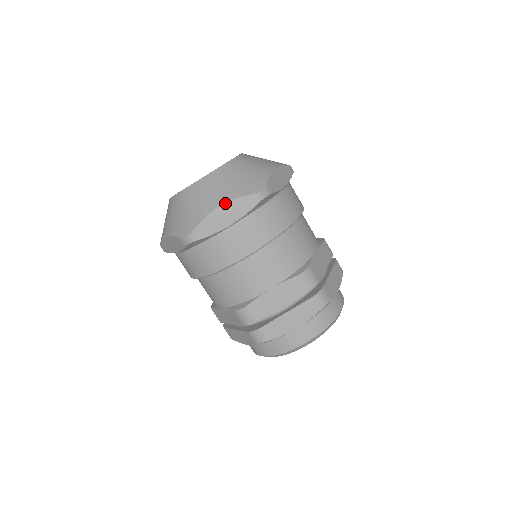
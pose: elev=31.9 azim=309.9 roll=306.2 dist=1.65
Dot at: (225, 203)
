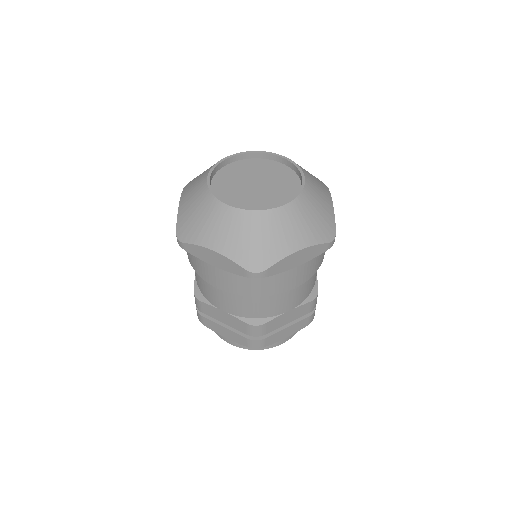
Dot at: (305, 248)
